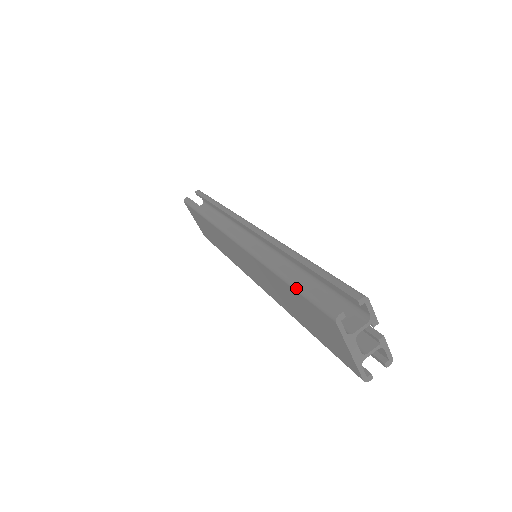
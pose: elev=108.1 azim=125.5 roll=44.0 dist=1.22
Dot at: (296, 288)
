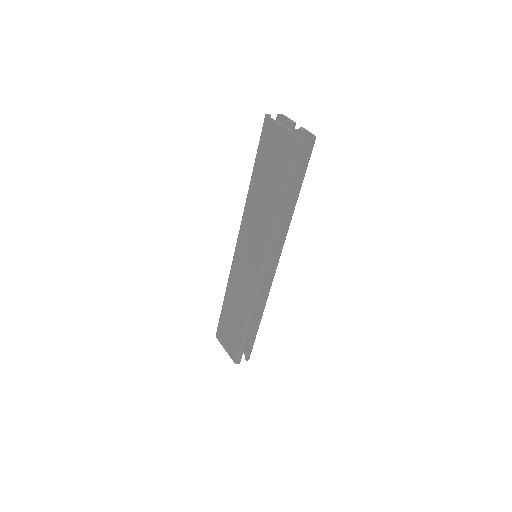
Dot at: (256, 157)
